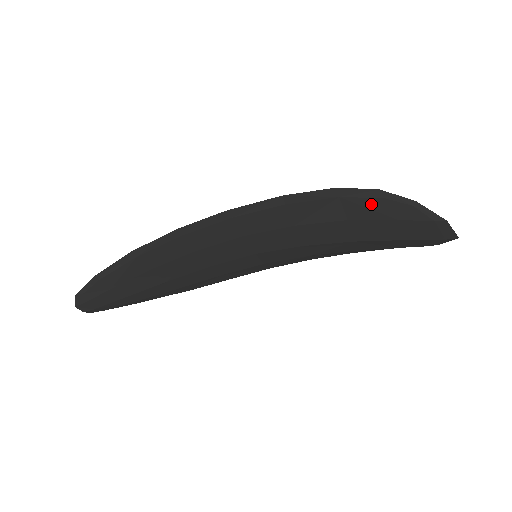
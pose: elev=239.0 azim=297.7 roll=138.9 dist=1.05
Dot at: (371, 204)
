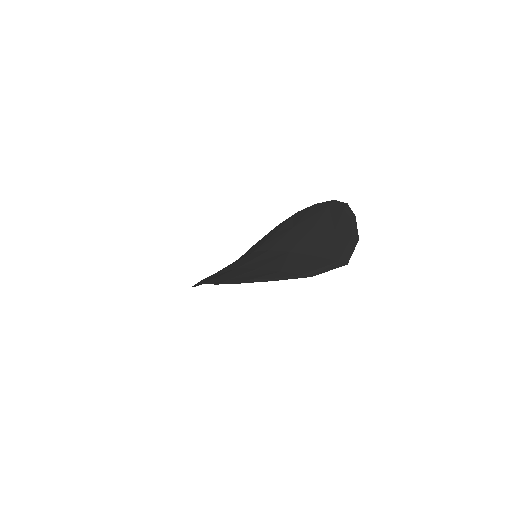
Dot at: occluded
